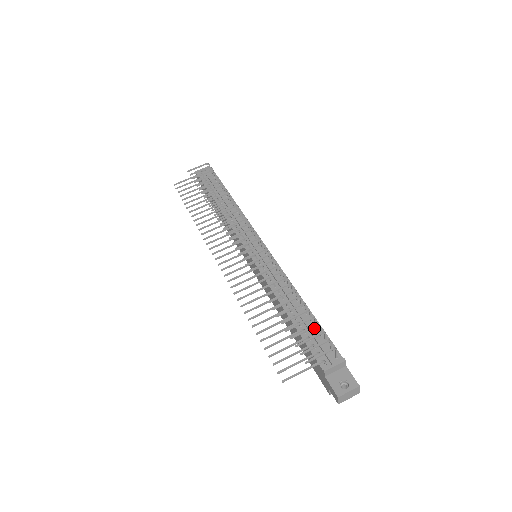
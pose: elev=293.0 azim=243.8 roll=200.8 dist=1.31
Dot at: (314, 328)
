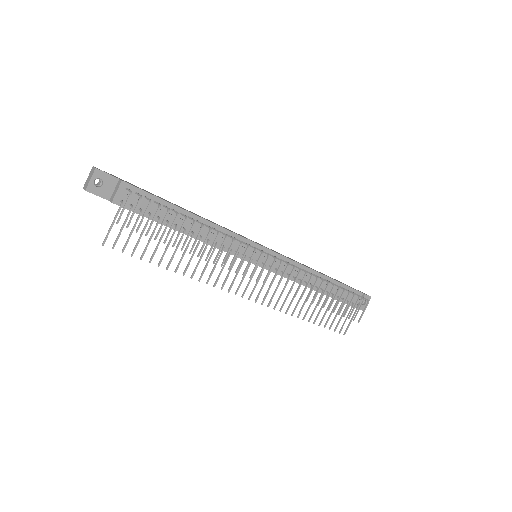
Dot at: (340, 288)
